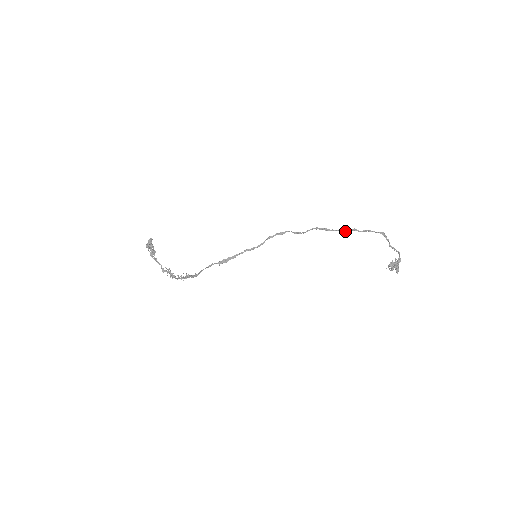
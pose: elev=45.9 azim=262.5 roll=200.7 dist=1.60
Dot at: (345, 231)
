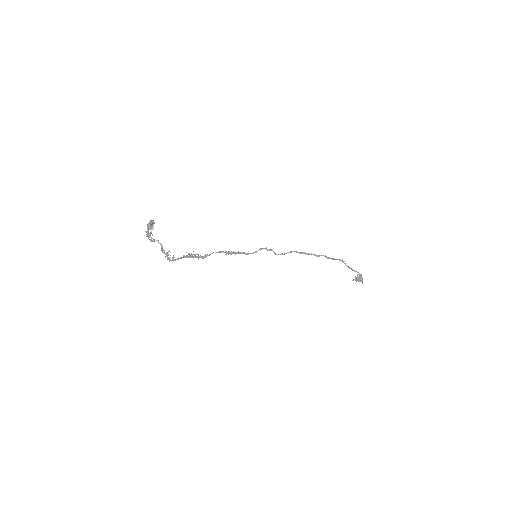
Dot at: (317, 256)
